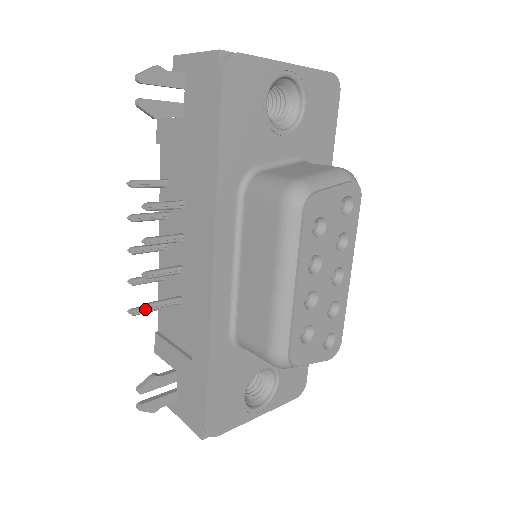
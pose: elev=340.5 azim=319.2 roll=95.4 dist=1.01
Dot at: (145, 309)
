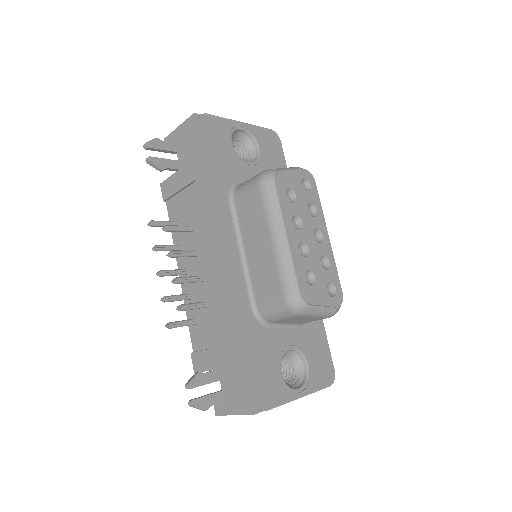
Dot at: (179, 308)
